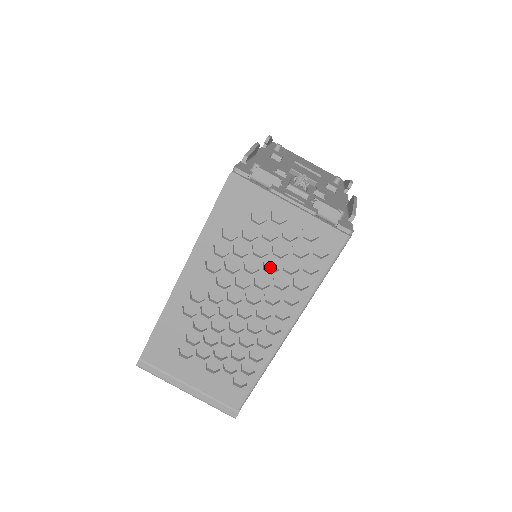
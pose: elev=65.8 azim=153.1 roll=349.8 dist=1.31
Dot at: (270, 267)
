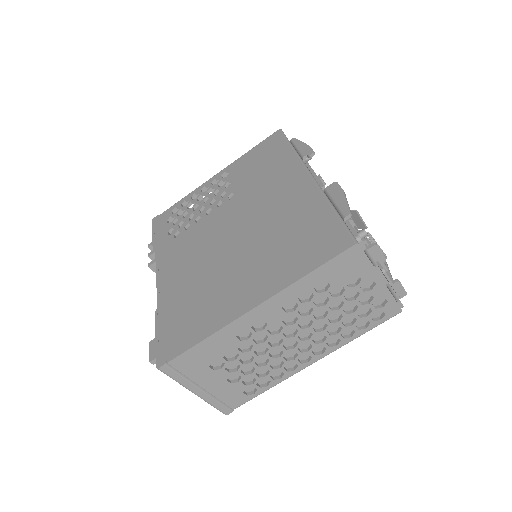
Dot at: (332, 316)
